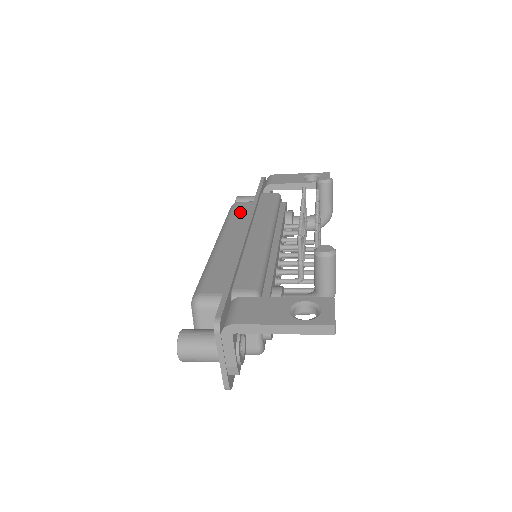
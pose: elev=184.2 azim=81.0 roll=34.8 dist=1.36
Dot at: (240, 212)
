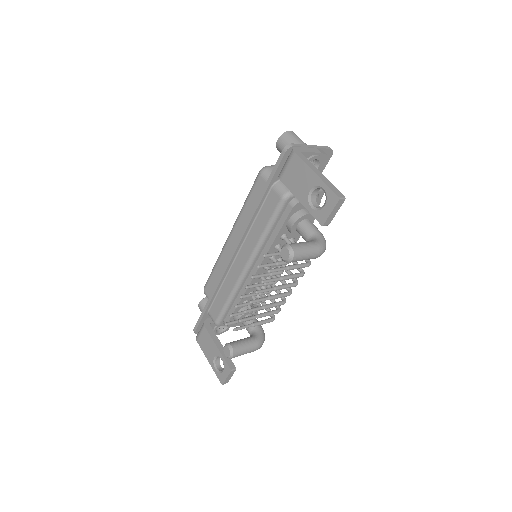
Dot at: (253, 201)
